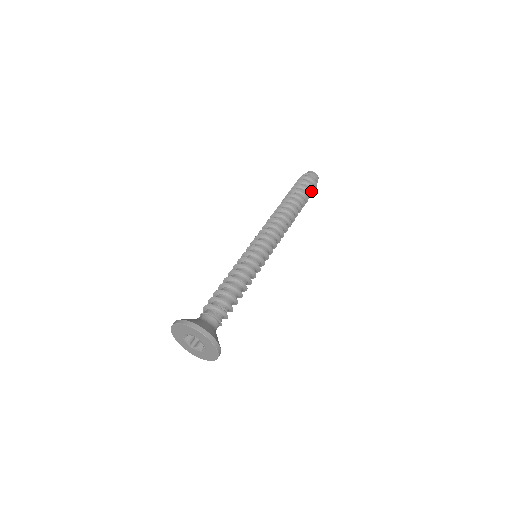
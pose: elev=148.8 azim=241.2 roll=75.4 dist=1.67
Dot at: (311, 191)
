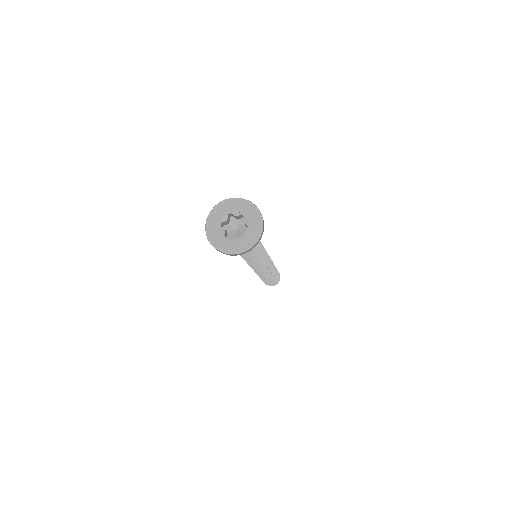
Dot at: occluded
